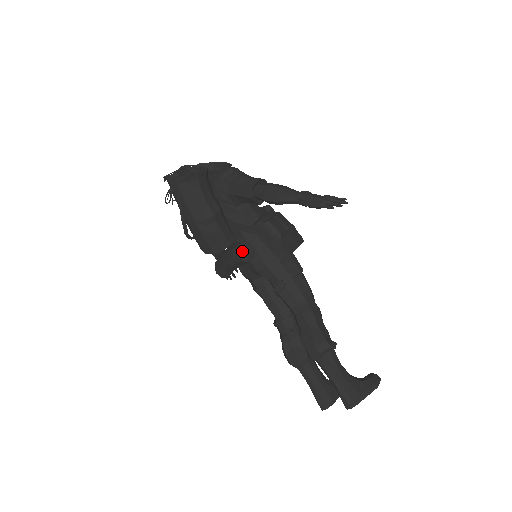
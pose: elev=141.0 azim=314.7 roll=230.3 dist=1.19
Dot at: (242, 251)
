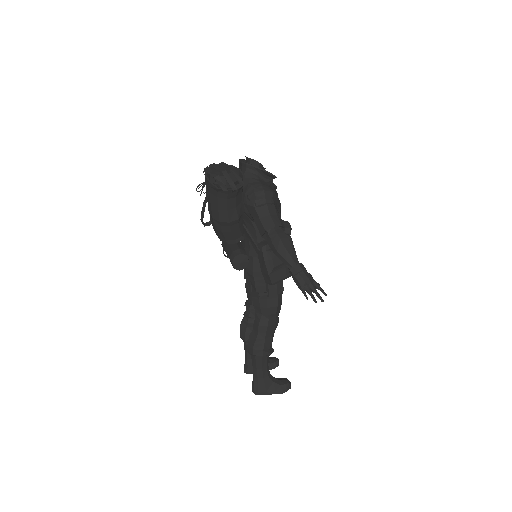
Dot at: (237, 260)
